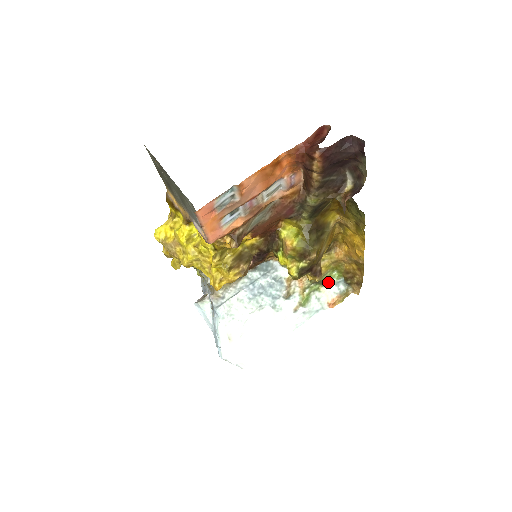
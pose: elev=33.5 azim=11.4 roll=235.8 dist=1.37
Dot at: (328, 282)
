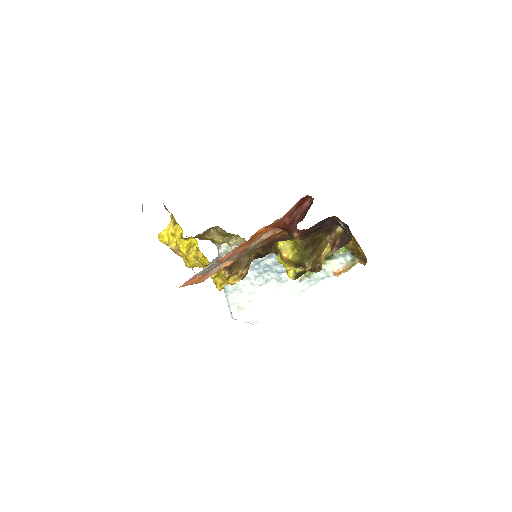
Dot at: (334, 255)
